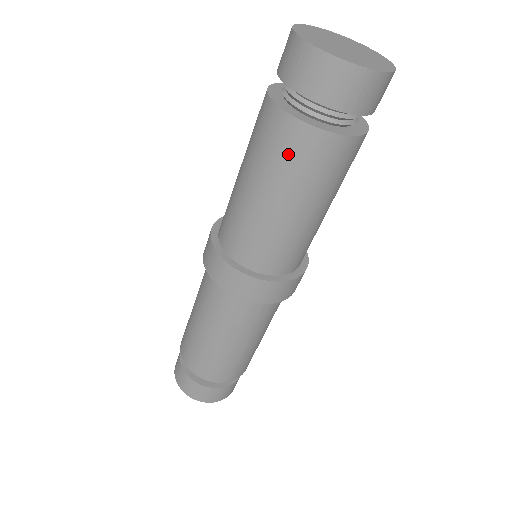
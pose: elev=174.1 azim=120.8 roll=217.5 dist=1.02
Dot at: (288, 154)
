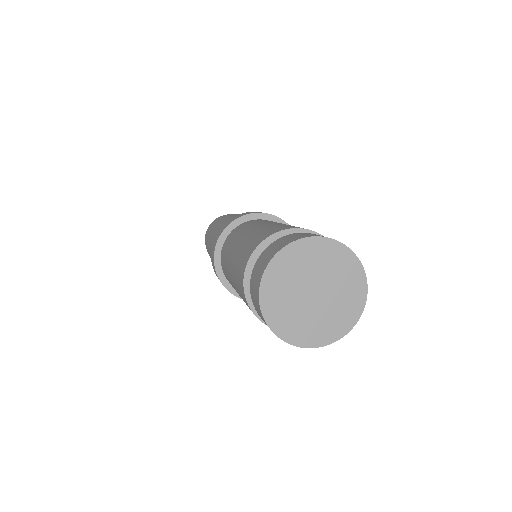
Dot at: occluded
